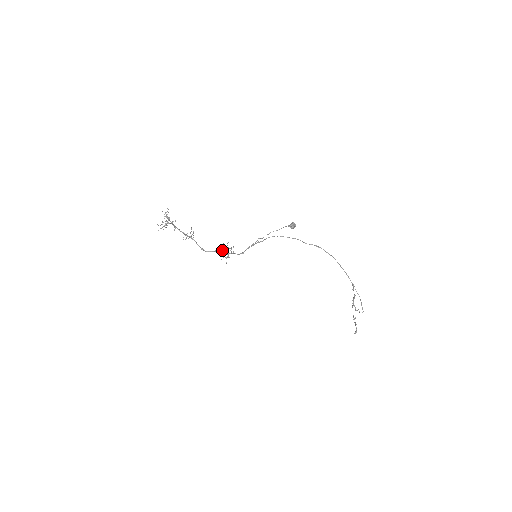
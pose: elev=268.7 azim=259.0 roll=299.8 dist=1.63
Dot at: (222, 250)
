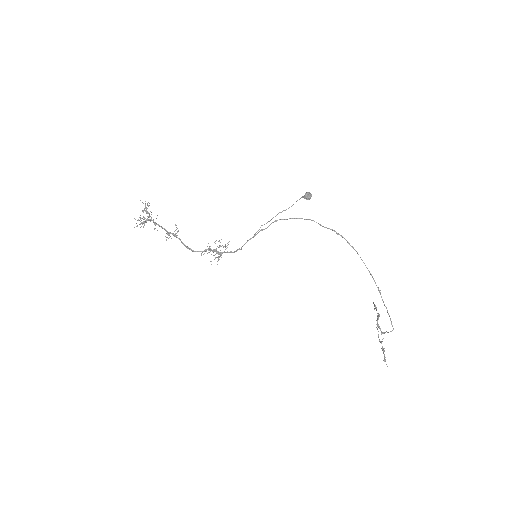
Dot at: (213, 249)
